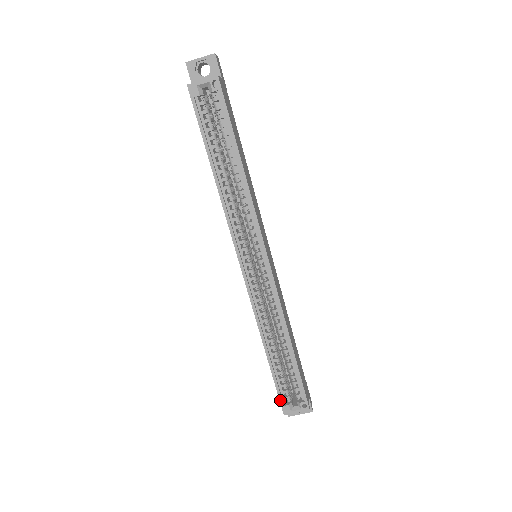
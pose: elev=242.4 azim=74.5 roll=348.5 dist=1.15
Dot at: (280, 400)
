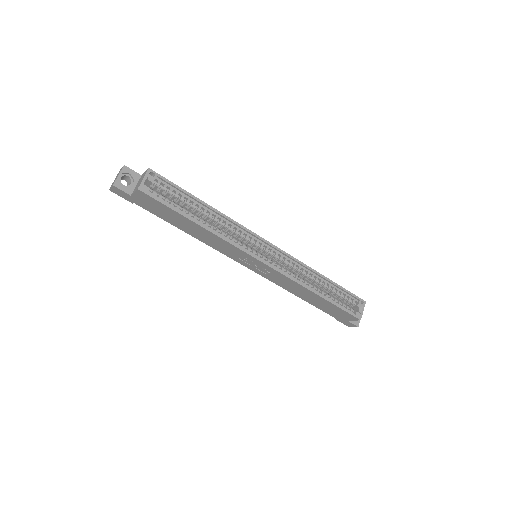
Dot at: (351, 314)
